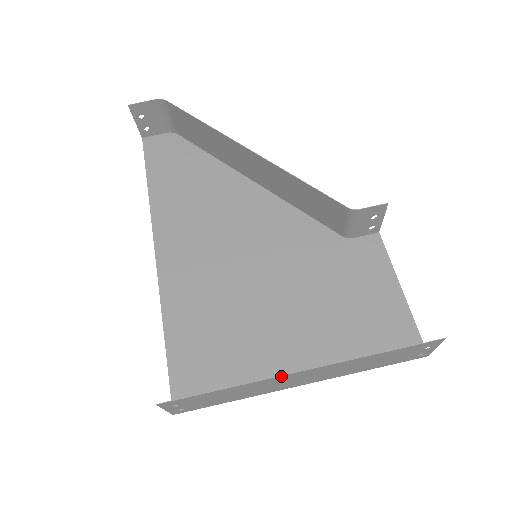
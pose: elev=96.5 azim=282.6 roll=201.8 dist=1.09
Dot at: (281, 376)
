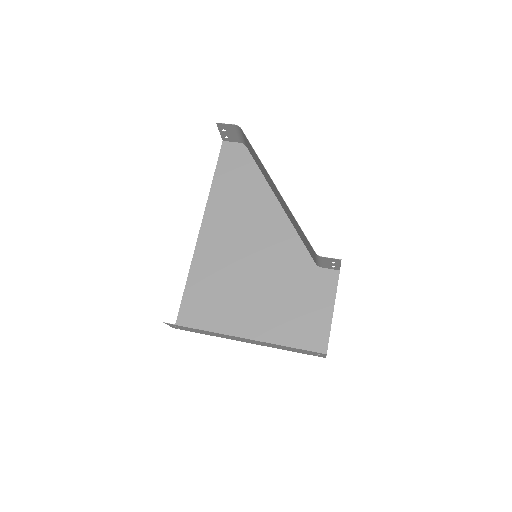
Dot at: (230, 335)
